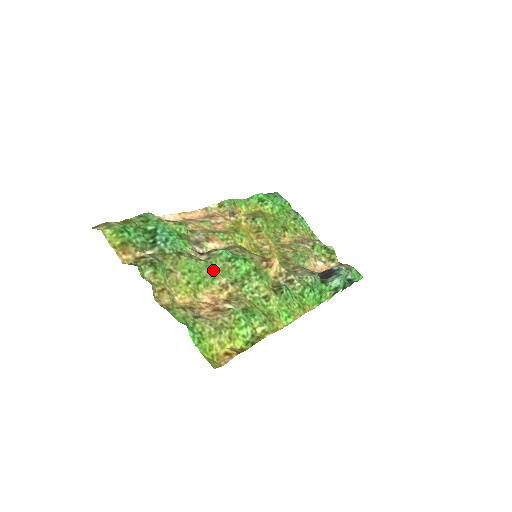
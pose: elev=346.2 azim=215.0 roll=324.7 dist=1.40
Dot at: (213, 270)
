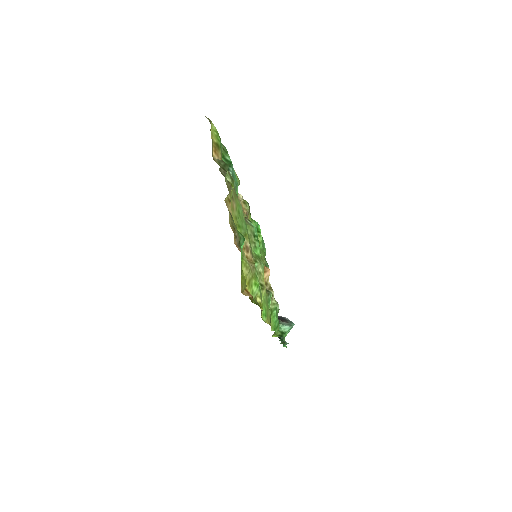
Dot at: (247, 230)
